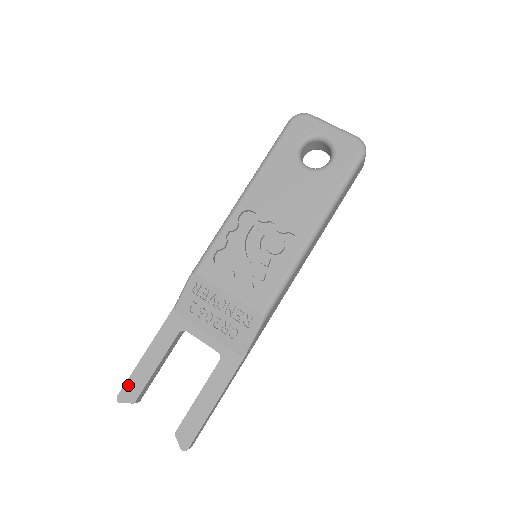
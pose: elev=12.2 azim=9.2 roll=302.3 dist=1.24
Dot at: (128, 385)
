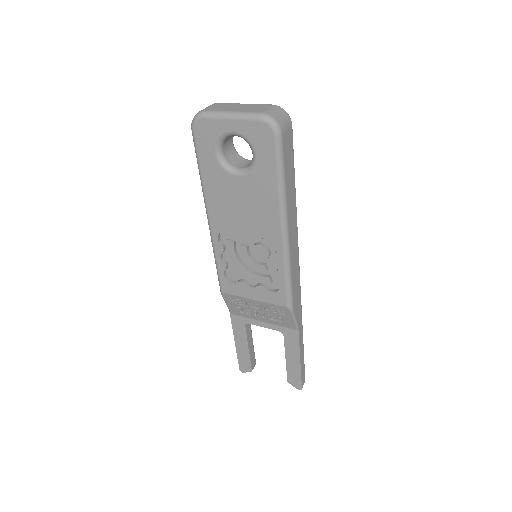
Dot at: (240, 363)
